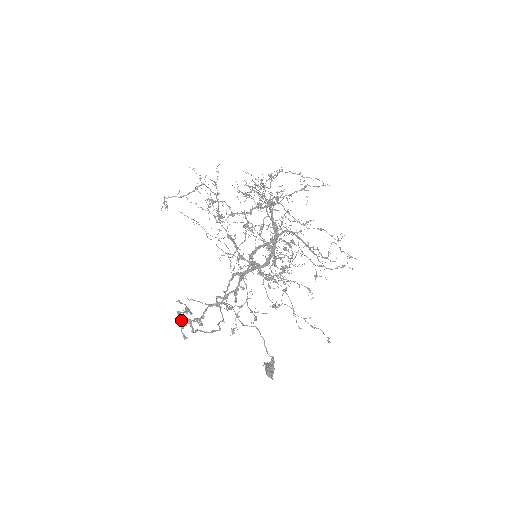
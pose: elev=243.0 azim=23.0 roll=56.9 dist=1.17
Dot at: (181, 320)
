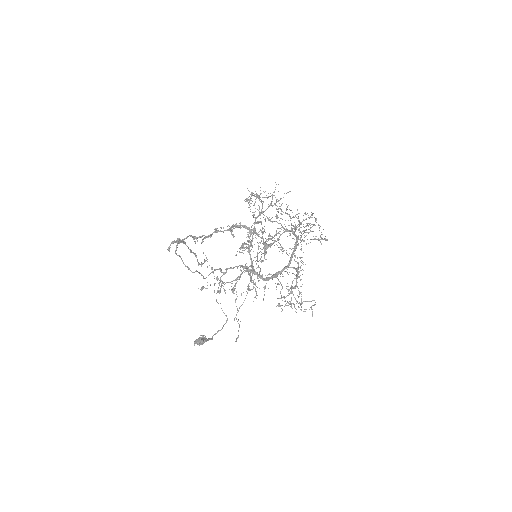
Dot at: occluded
